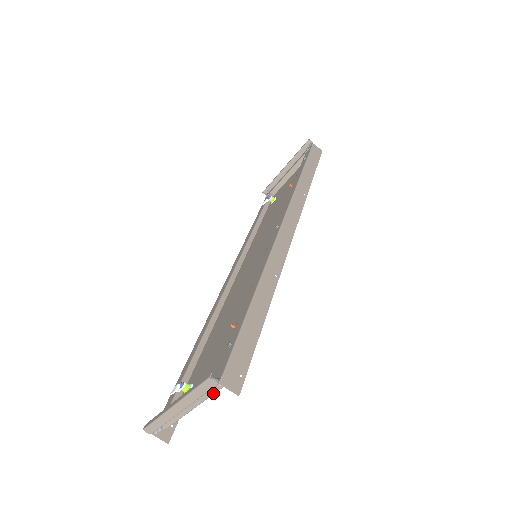
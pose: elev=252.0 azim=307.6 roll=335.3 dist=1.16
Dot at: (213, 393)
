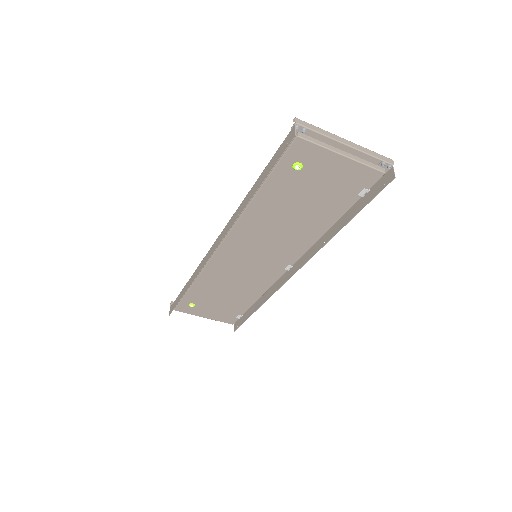
Dot at: (371, 166)
